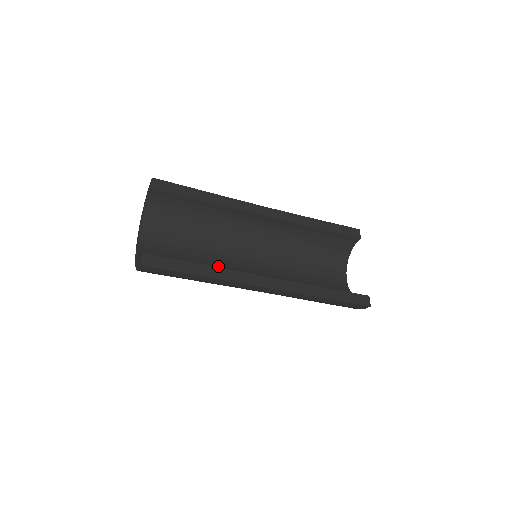
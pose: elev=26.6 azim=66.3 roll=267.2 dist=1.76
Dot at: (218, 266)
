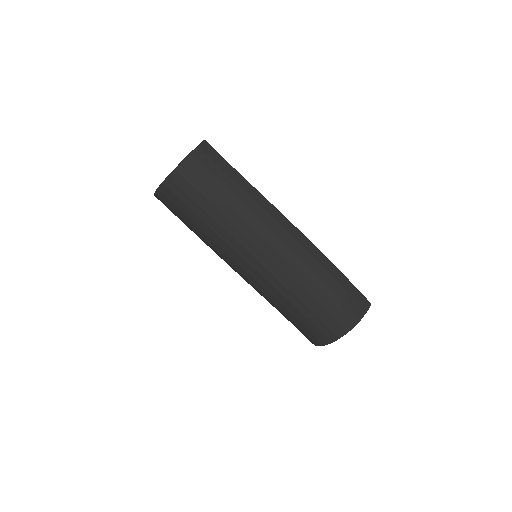
Dot at: occluded
